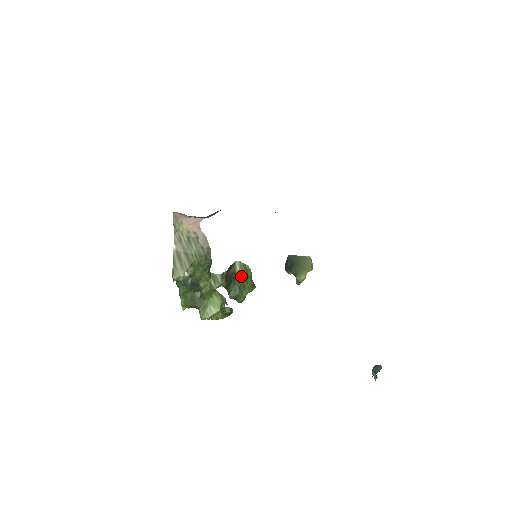
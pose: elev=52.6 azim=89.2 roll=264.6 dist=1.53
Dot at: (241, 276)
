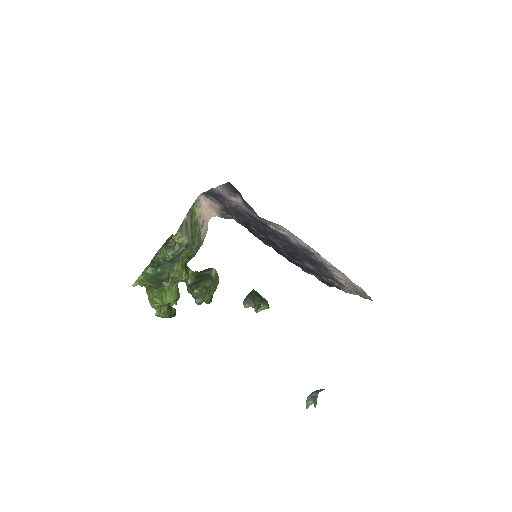
Dot at: (213, 280)
